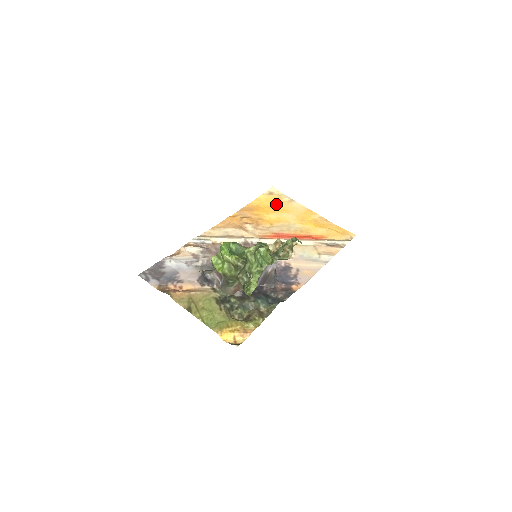
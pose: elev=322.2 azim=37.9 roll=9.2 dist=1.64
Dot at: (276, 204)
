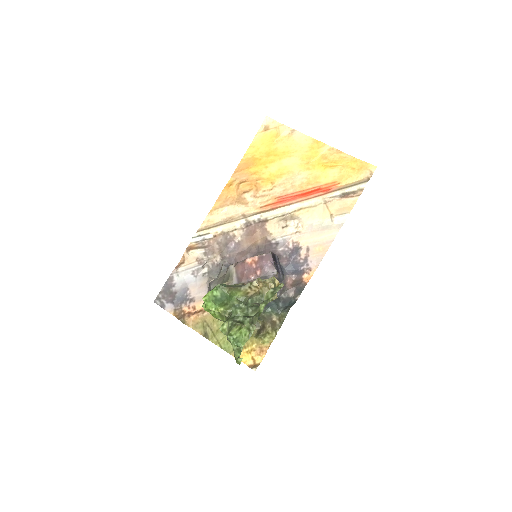
Dot at: (274, 146)
